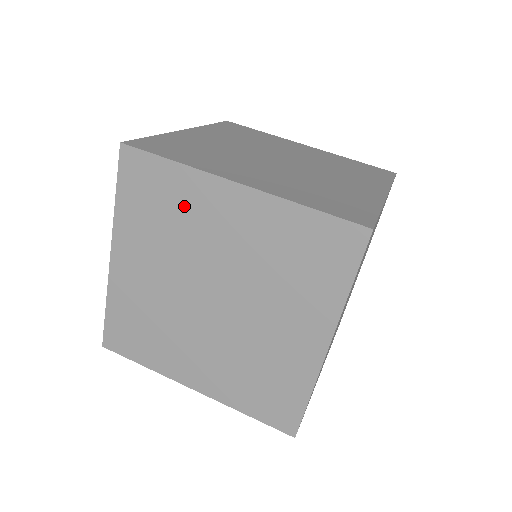
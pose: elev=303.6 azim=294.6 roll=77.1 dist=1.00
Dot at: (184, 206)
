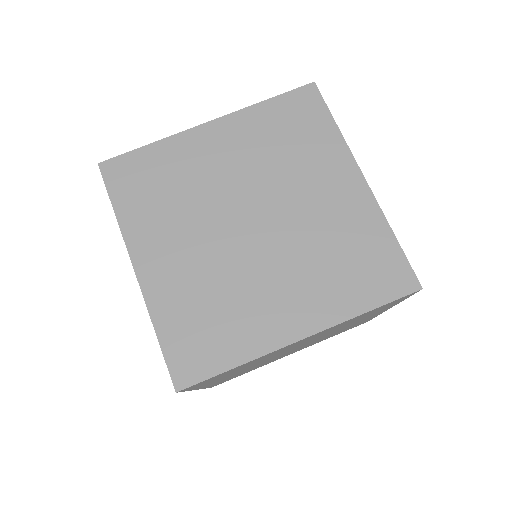
Dot at: occluded
